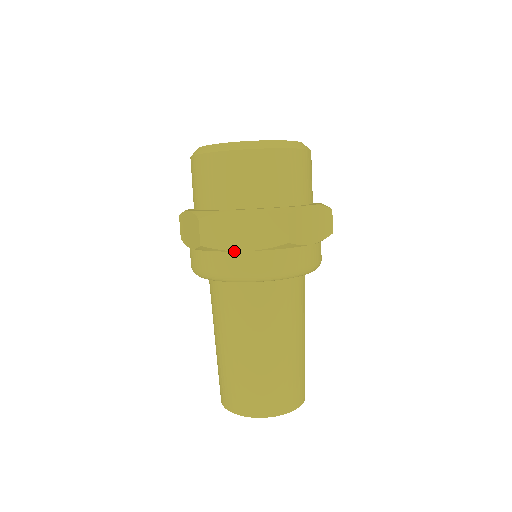
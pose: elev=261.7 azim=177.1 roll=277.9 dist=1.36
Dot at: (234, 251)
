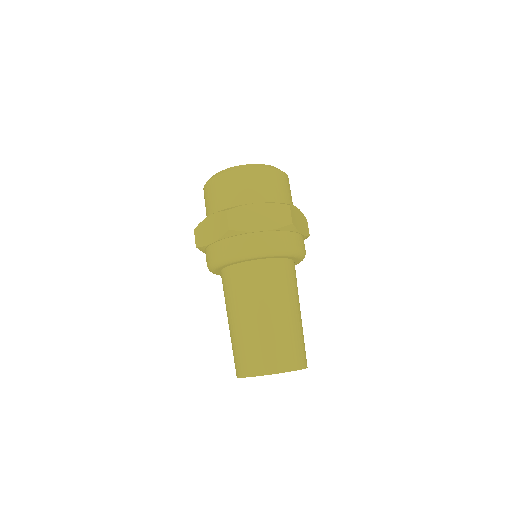
Dot at: (254, 232)
